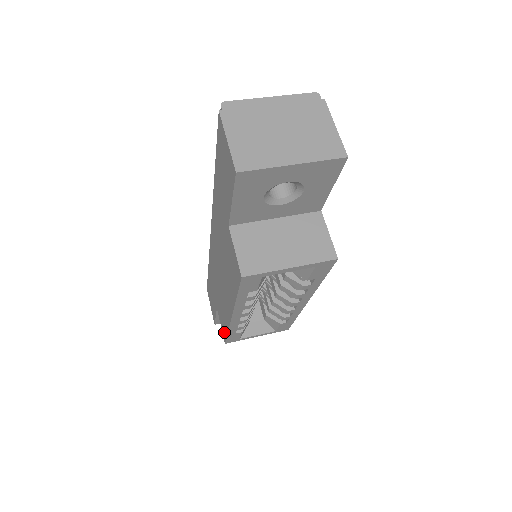
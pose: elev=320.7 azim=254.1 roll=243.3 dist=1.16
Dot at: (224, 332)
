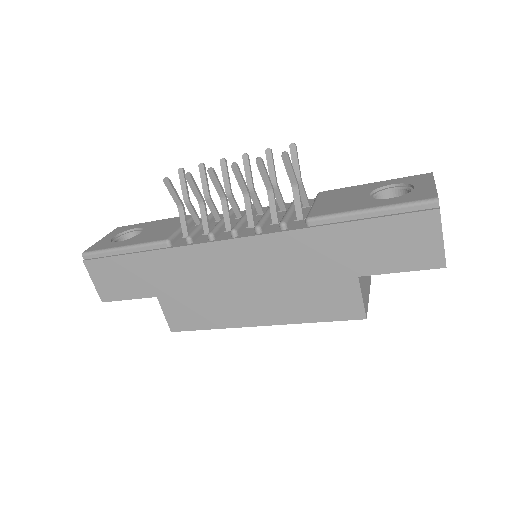
Dot at: (185, 324)
